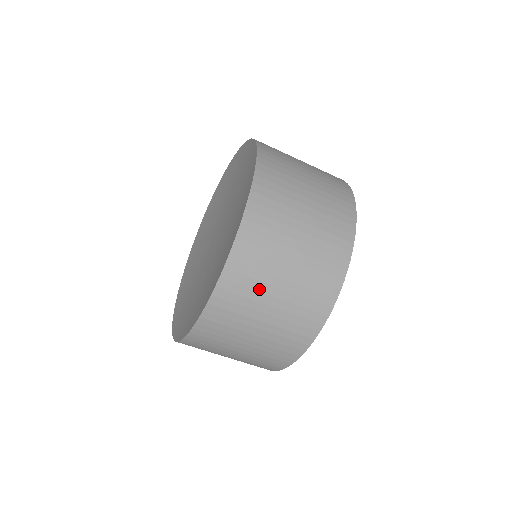
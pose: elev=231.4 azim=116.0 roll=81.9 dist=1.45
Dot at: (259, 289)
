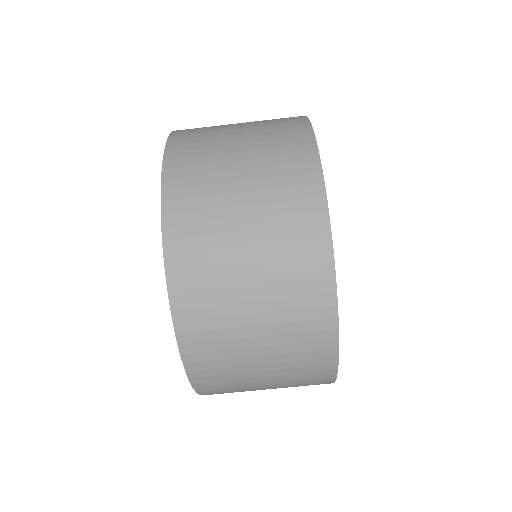
Dot at: (225, 300)
